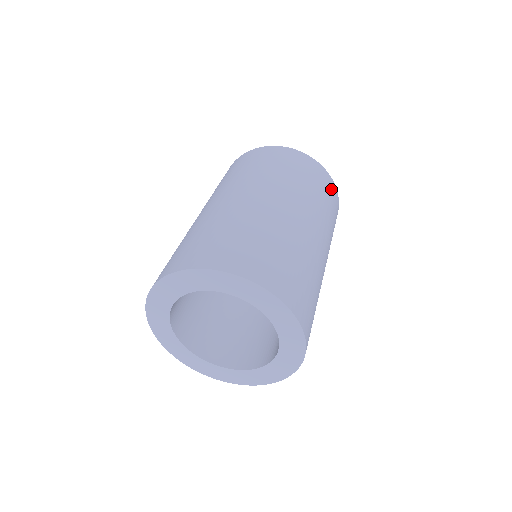
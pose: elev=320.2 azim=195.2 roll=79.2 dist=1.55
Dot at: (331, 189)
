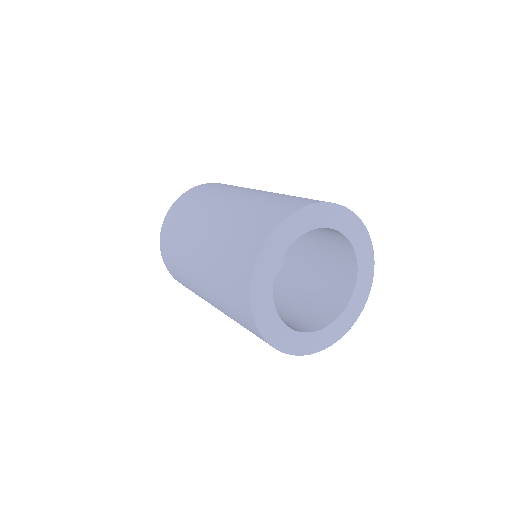
Dot at: occluded
